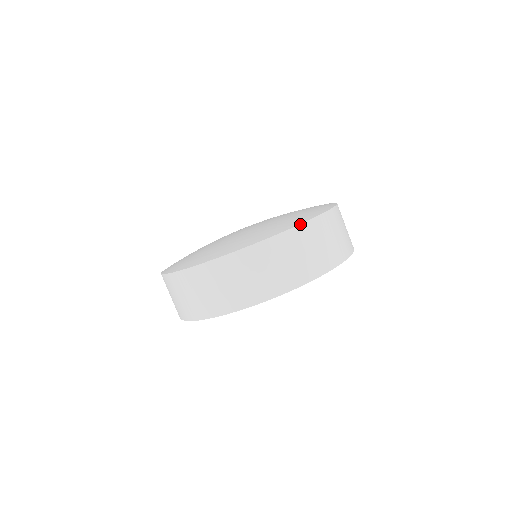
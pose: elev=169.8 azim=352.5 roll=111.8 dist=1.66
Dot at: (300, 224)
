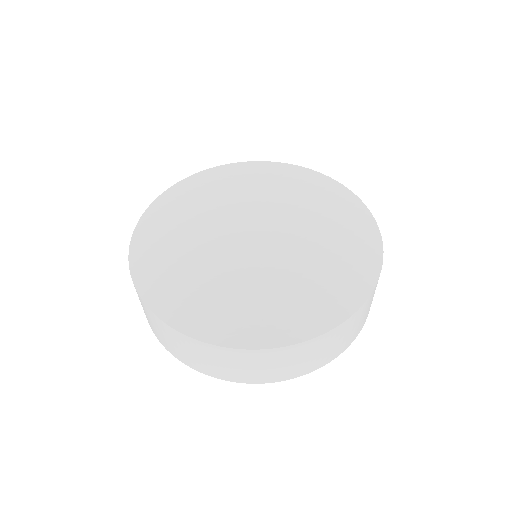
Dot at: (287, 346)
